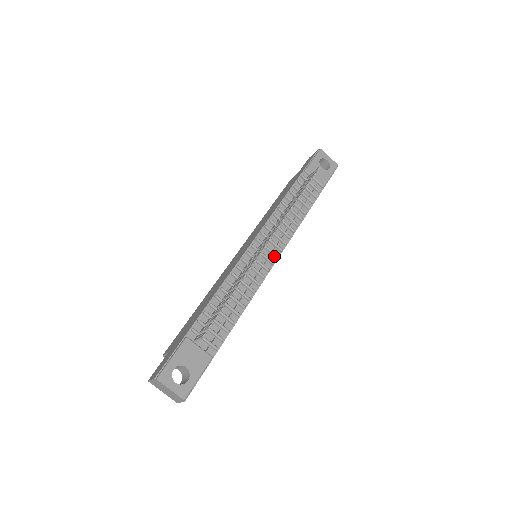
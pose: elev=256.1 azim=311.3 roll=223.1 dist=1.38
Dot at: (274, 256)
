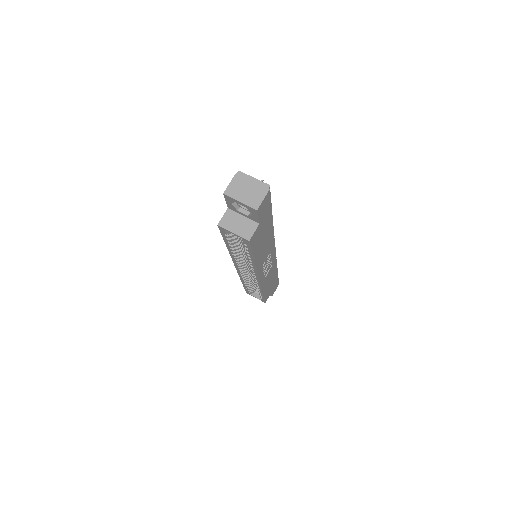
Dot at: occluded
